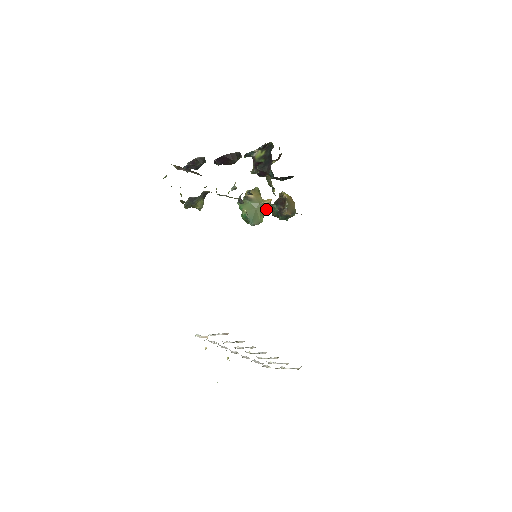
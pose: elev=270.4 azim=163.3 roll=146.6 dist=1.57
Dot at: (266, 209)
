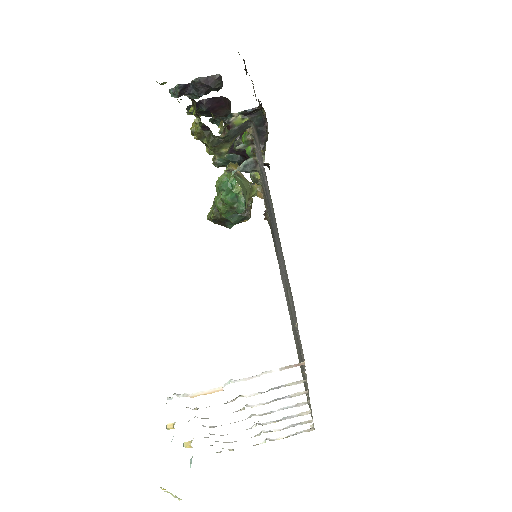
Dot at: (251, 195)
